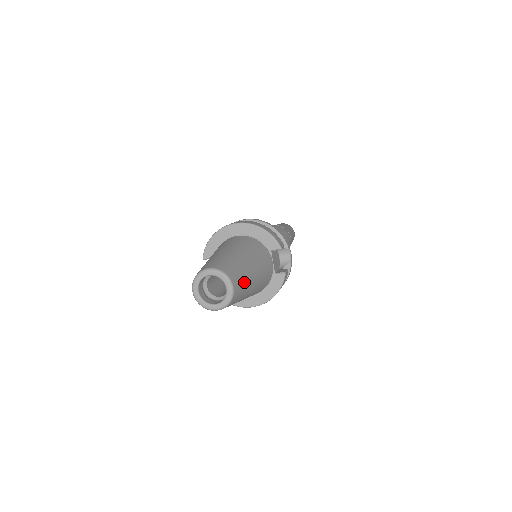
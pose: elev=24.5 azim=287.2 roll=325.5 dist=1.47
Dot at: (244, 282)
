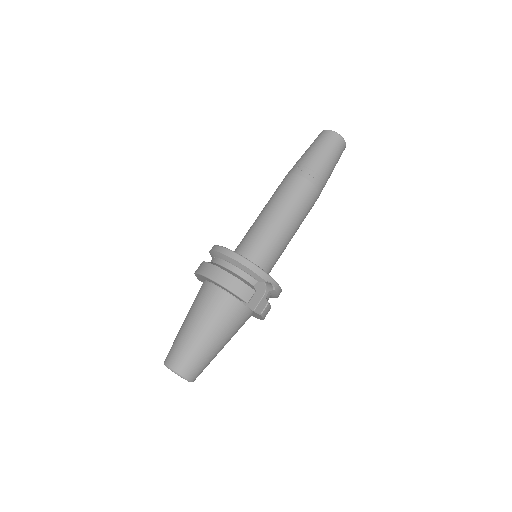
Dot at: (203, 362)
